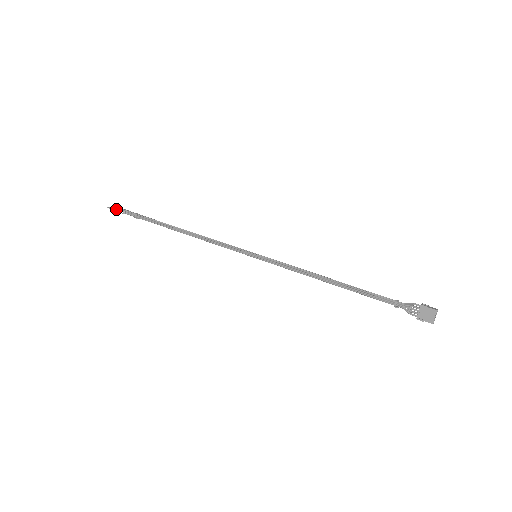
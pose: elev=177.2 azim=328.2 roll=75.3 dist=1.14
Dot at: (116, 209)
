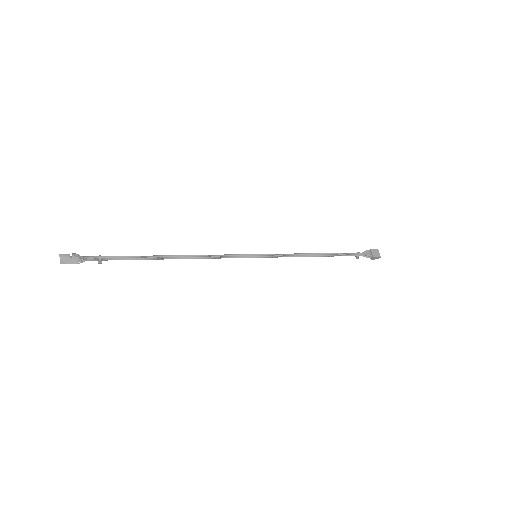
Dot at: (69, 256)
